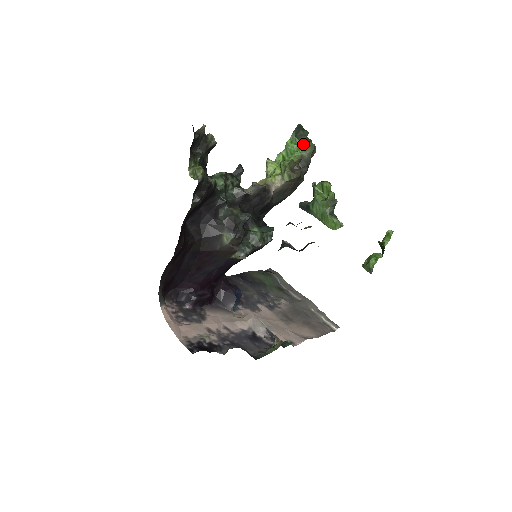
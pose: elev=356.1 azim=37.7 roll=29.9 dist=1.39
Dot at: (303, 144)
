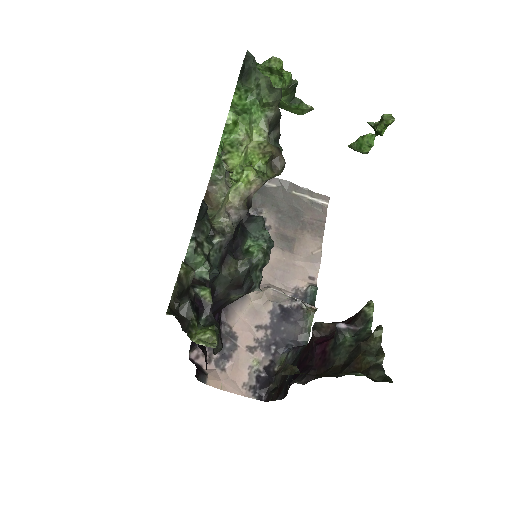
Dot at: (265, 103)
